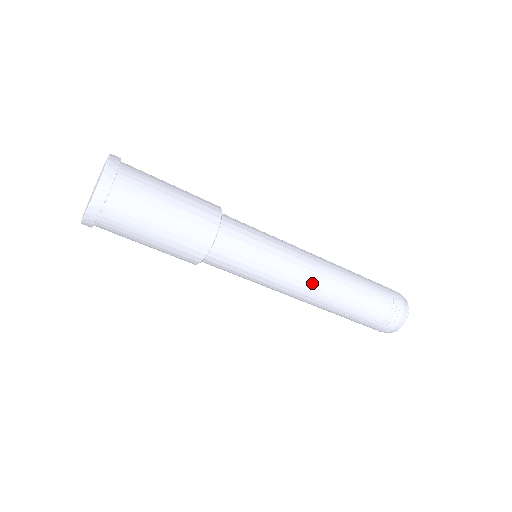
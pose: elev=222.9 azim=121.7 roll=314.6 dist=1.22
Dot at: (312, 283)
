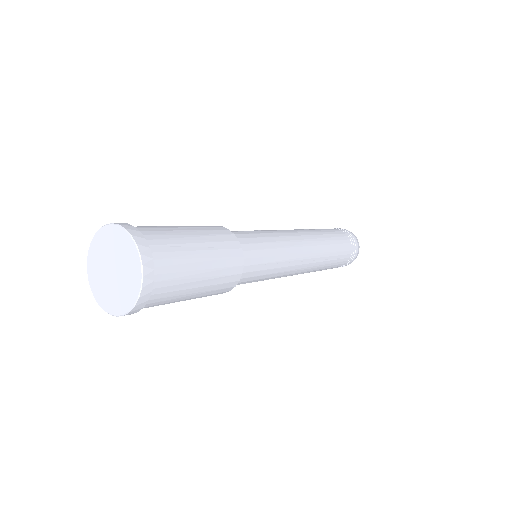
Dot at: (300, 271)
